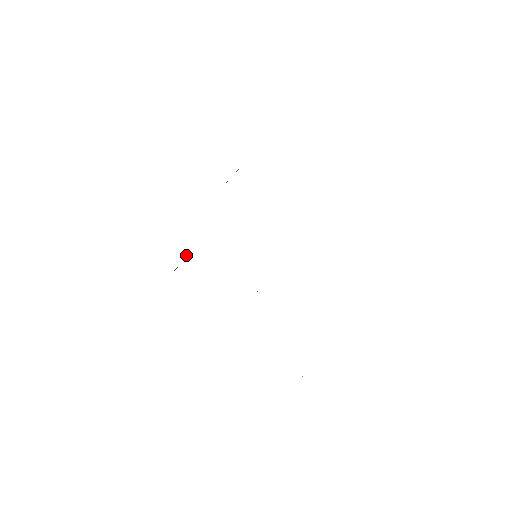
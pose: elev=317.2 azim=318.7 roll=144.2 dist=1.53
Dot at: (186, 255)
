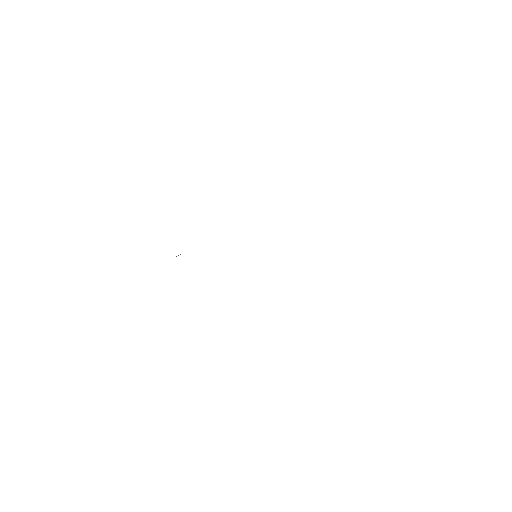
Dot at: occluded
